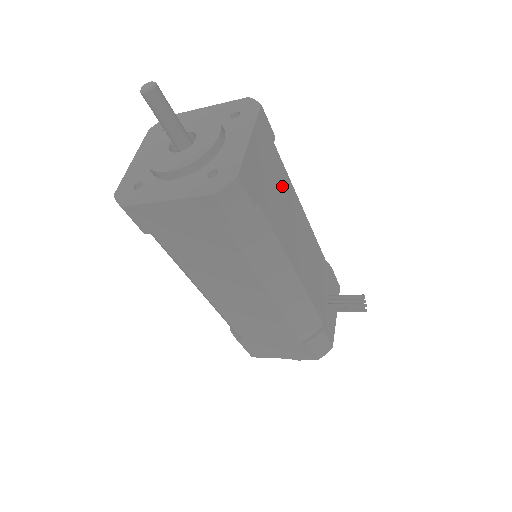
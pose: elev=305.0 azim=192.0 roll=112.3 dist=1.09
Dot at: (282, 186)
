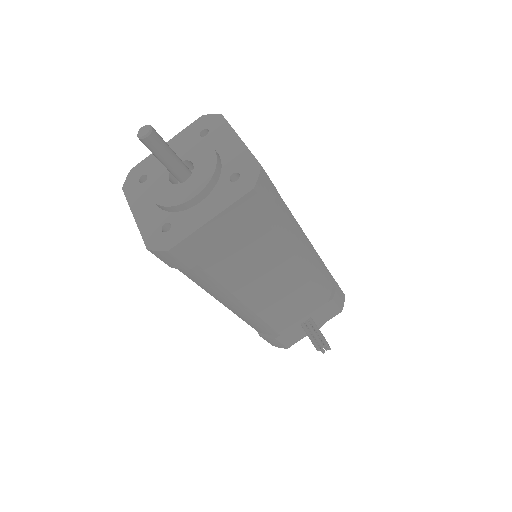
Dot at: (259, 248)
